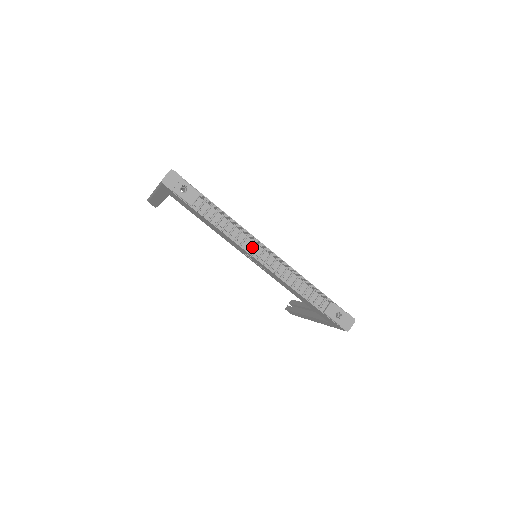
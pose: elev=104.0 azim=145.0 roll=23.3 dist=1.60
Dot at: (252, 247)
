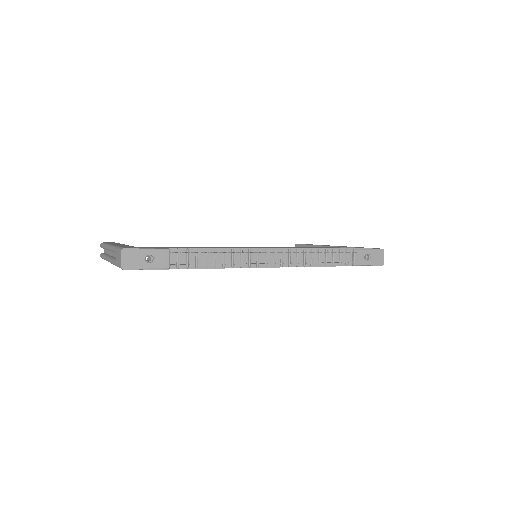
Dot at: (252, 259)
